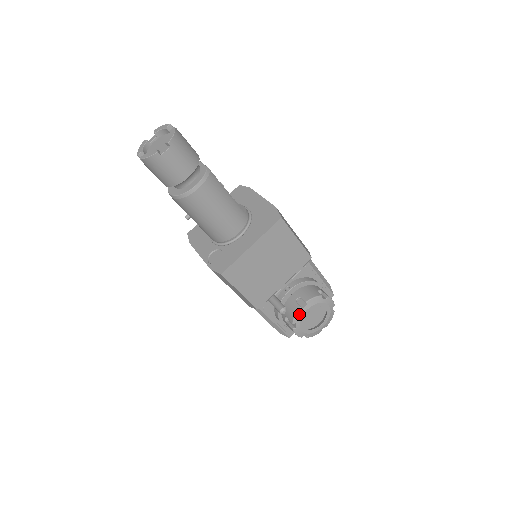
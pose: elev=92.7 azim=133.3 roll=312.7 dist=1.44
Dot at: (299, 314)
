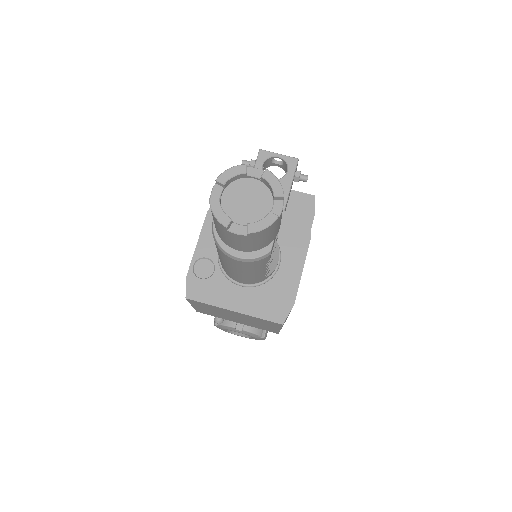
Dot at: (229, 328)
